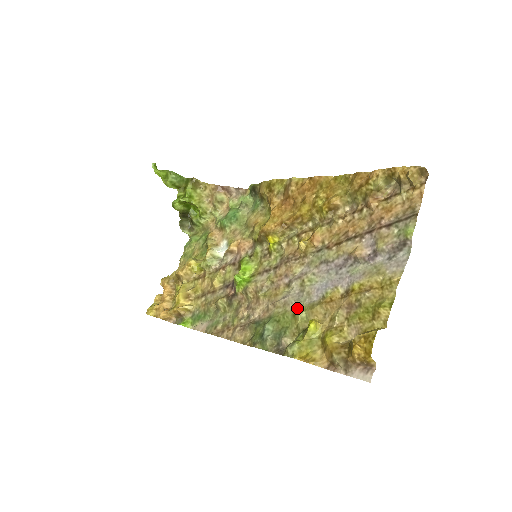
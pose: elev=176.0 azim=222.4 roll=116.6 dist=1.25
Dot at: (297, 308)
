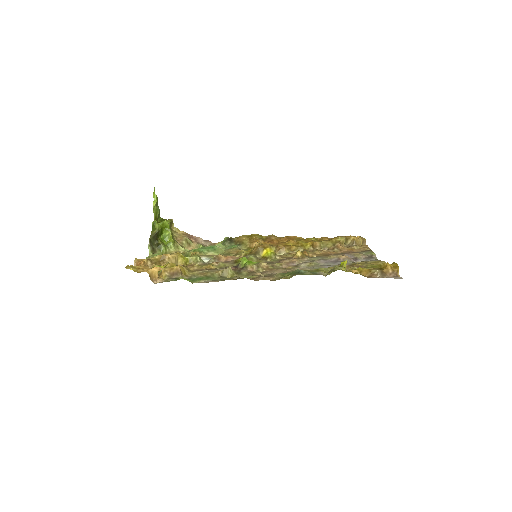
Dot at: (317, 269)
